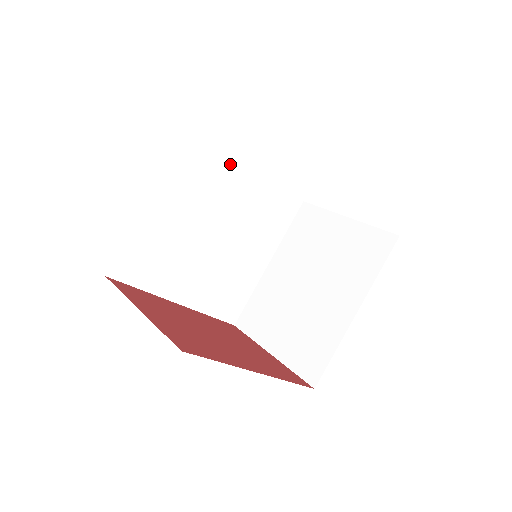
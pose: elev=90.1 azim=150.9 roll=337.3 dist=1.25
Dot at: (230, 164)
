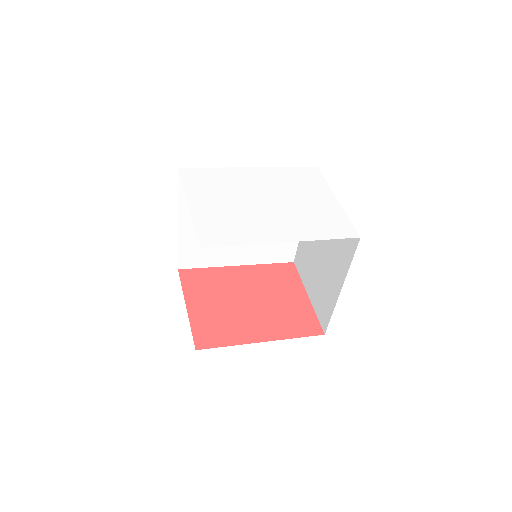
Dot at: occluded
